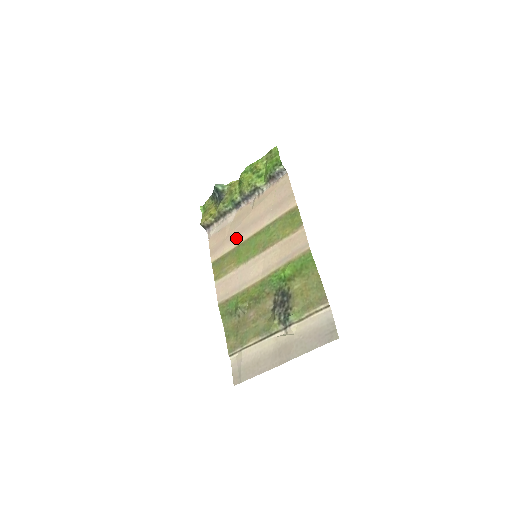
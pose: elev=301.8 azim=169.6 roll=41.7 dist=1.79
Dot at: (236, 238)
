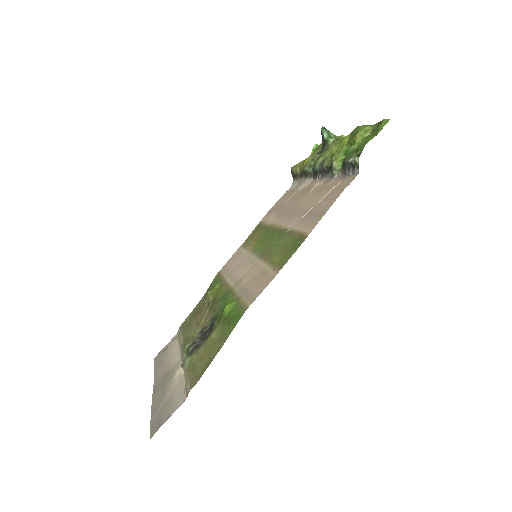
Dot at: (279, 215)
